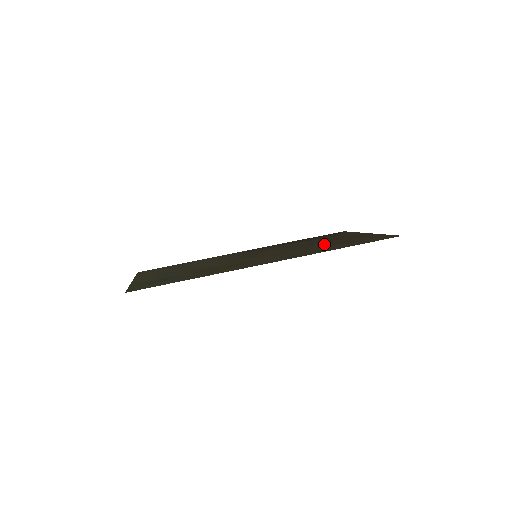
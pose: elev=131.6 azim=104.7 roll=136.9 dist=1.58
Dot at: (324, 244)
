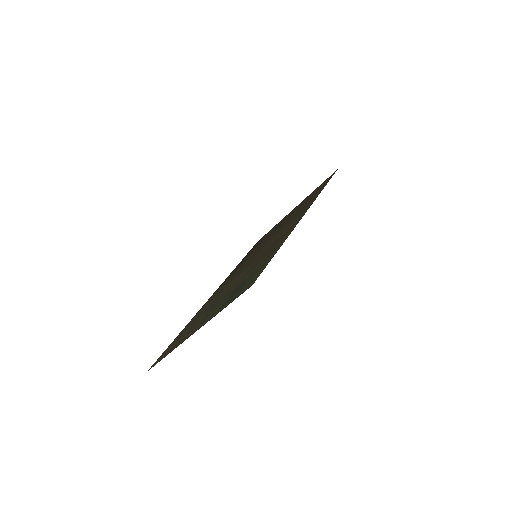
Dot at: (290, 217)
